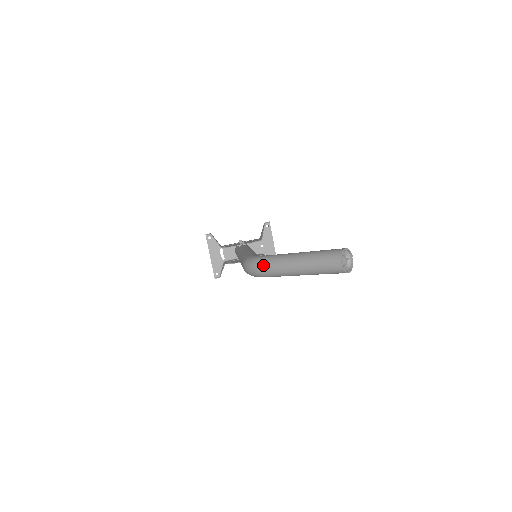
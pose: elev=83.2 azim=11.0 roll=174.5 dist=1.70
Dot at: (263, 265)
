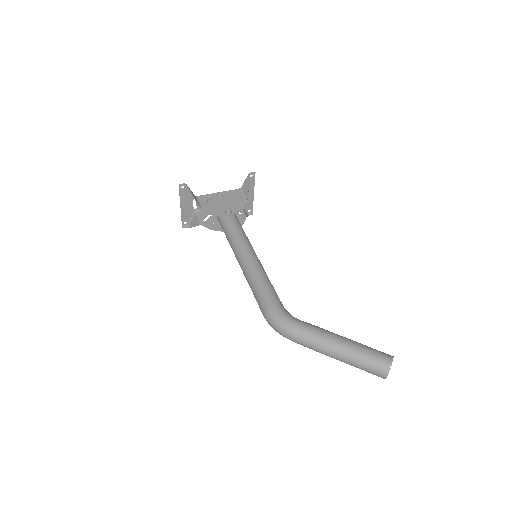
Dot at: (296, 338)
